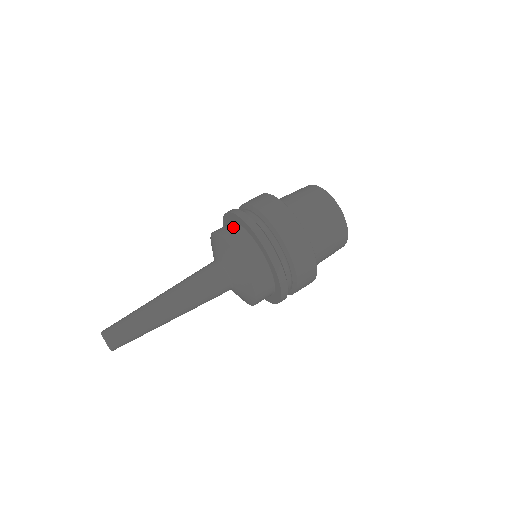
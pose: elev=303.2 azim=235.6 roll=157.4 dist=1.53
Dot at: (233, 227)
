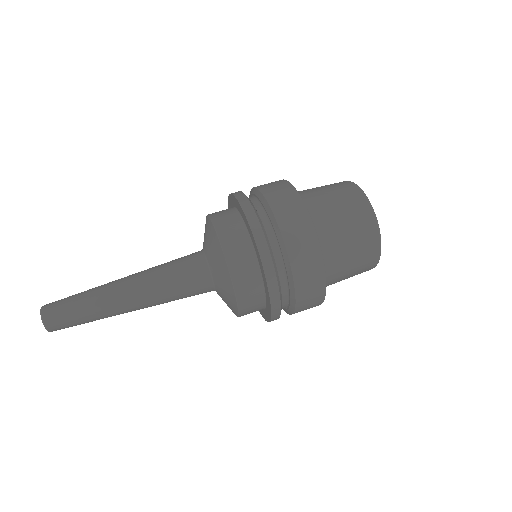
Dot at: (237, 228)
